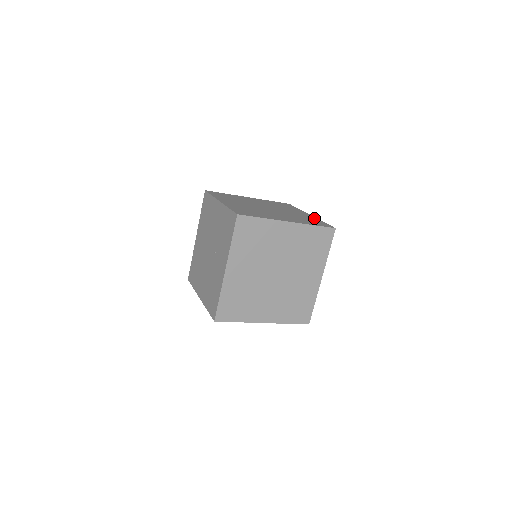
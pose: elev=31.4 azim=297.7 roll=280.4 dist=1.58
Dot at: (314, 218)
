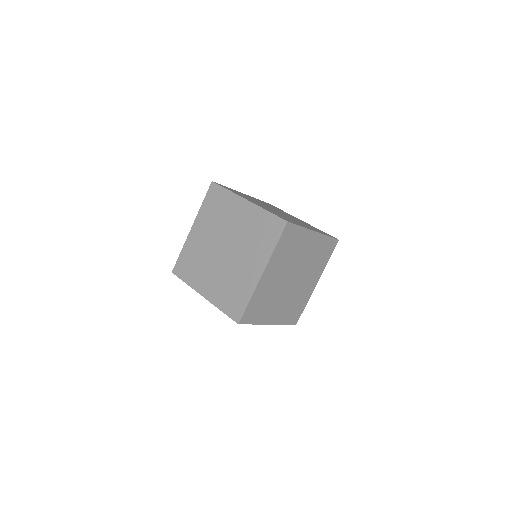
Dot at: (303, 226)
